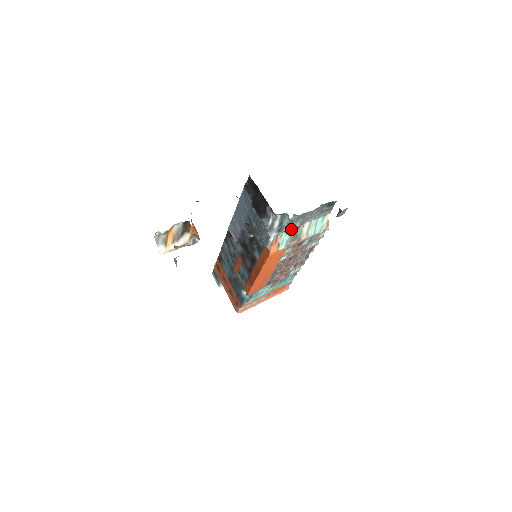
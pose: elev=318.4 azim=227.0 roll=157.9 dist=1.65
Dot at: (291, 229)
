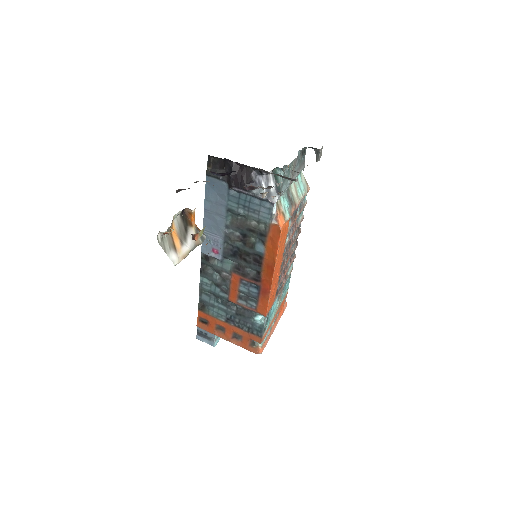
Dot at: (284, 192)
